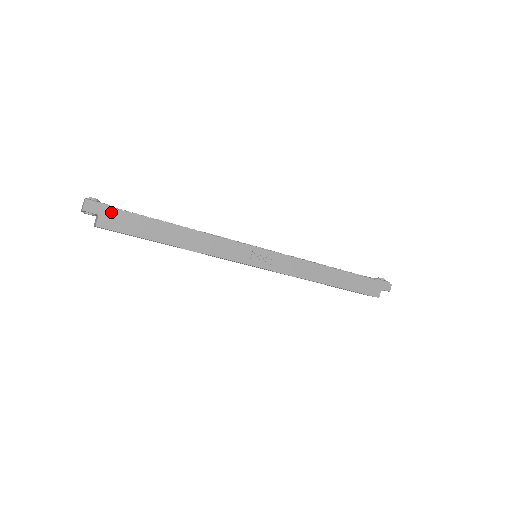
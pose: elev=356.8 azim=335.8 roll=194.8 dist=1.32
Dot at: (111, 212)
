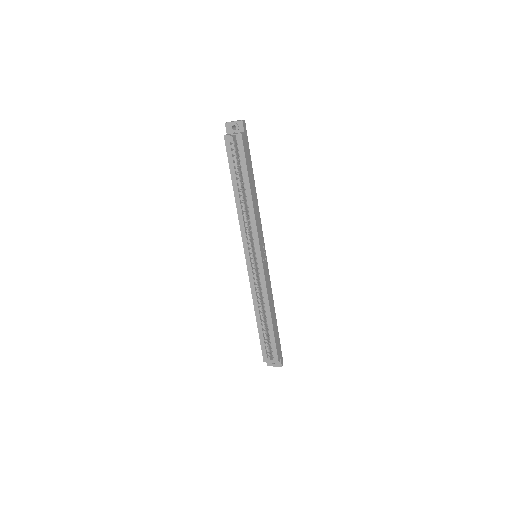
Dot at: (247, 139)
